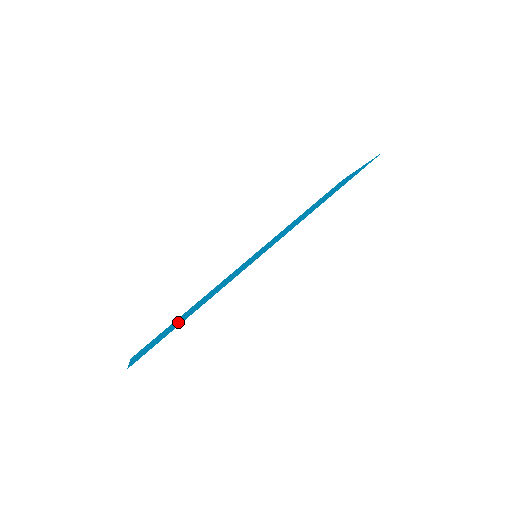
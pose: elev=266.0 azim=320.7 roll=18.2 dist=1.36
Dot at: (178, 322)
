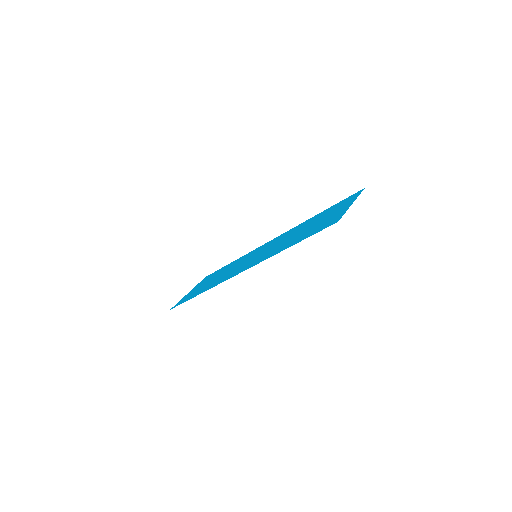
Dot at: occluded
